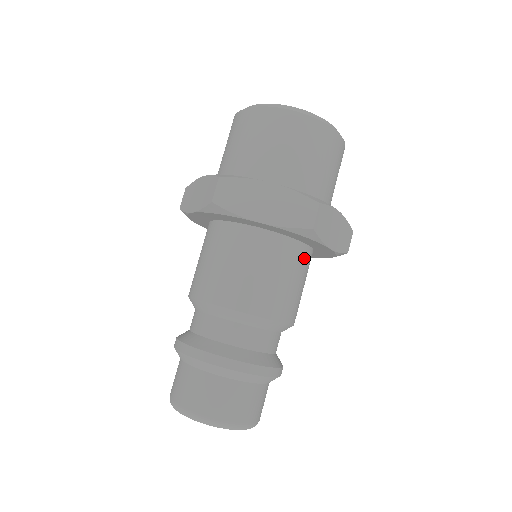
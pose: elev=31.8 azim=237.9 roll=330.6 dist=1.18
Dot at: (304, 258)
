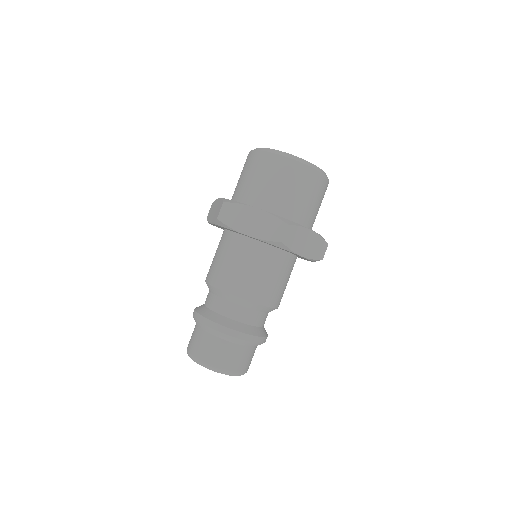
Dot at: (284, 261)
